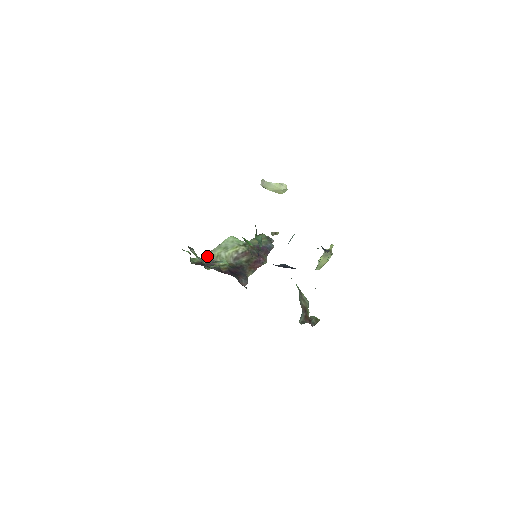
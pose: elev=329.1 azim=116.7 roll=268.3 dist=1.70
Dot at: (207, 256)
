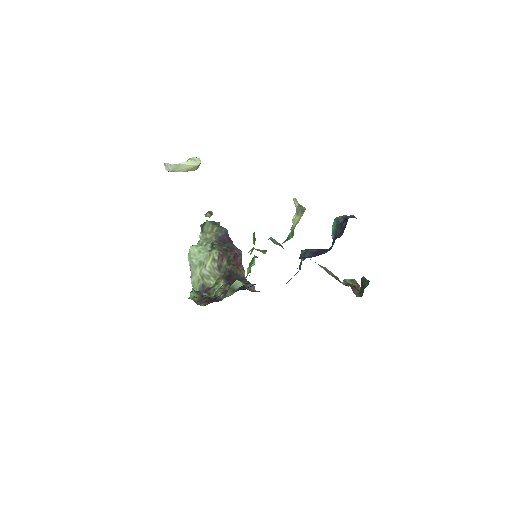
Dot at: (194, 285)
